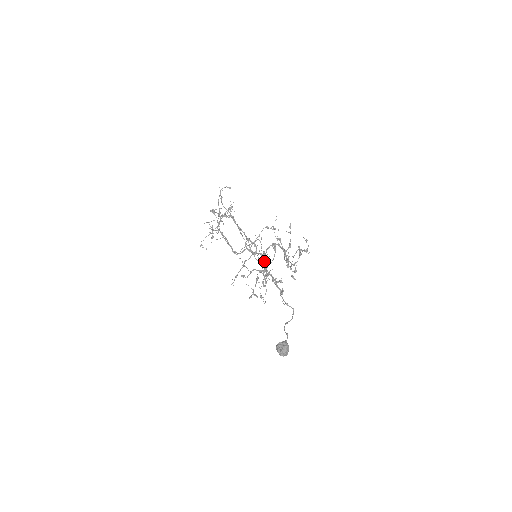
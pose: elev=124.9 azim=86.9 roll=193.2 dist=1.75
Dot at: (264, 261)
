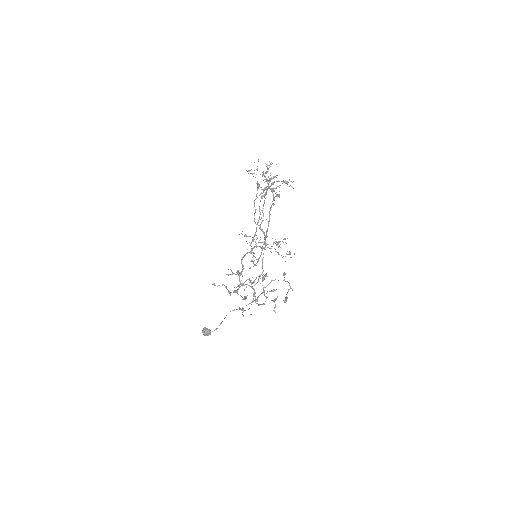
Dot at: (238, 288)
